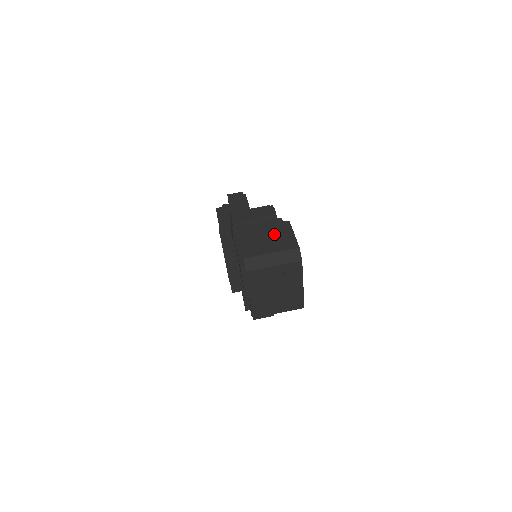
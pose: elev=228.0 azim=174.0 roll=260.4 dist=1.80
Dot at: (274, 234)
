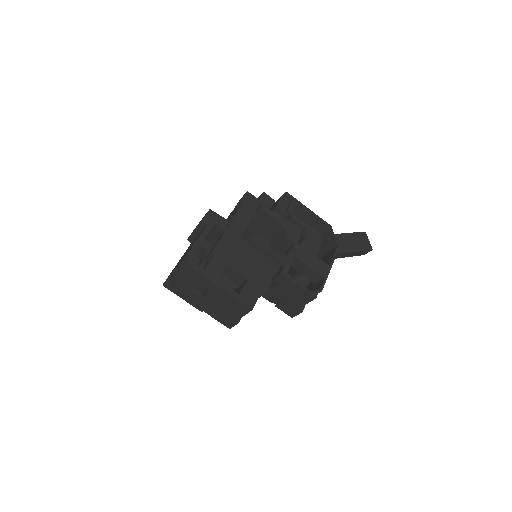
Dot at: occluded
